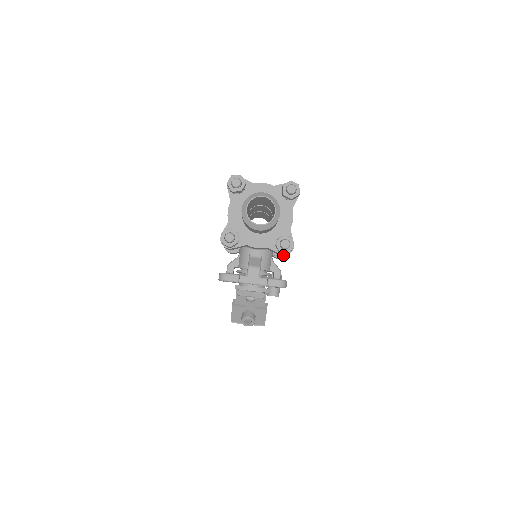
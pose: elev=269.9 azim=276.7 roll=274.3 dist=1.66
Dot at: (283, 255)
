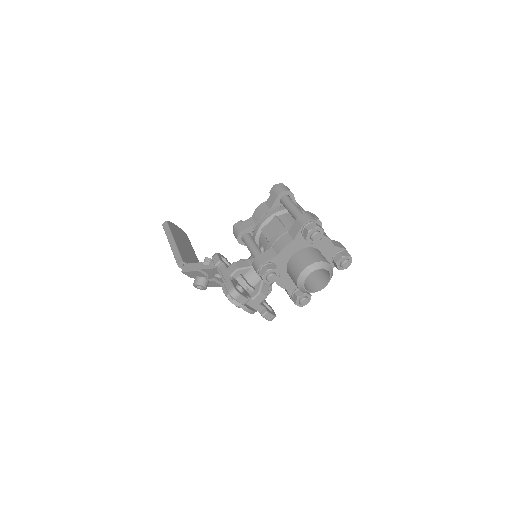
Dot at: occluded
